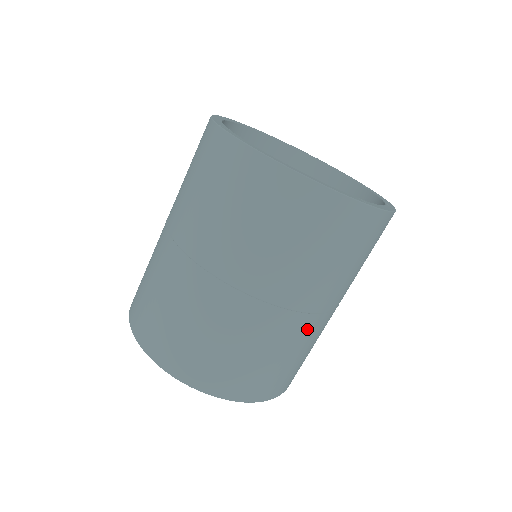
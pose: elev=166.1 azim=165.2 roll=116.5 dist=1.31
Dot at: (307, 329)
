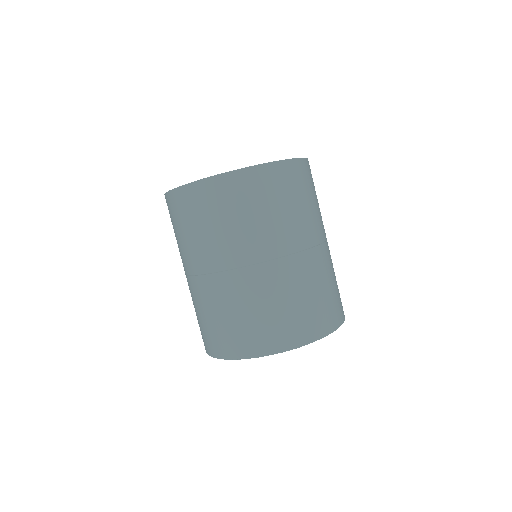
Dot at: (253, 281)
